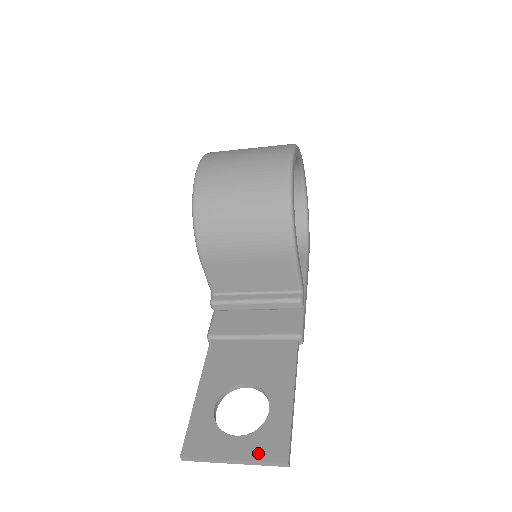
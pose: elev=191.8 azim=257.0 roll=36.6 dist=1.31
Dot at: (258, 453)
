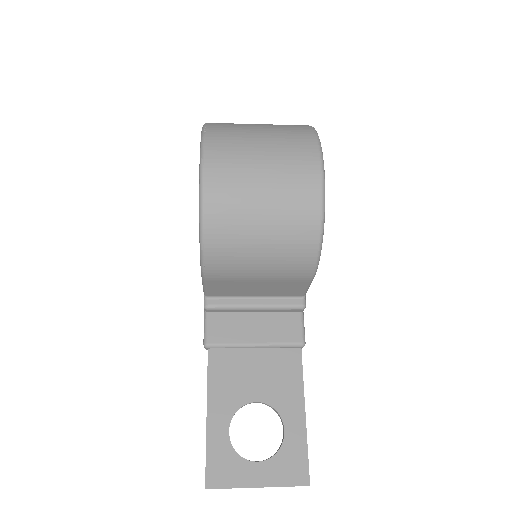
Dot at: (281, 478)
